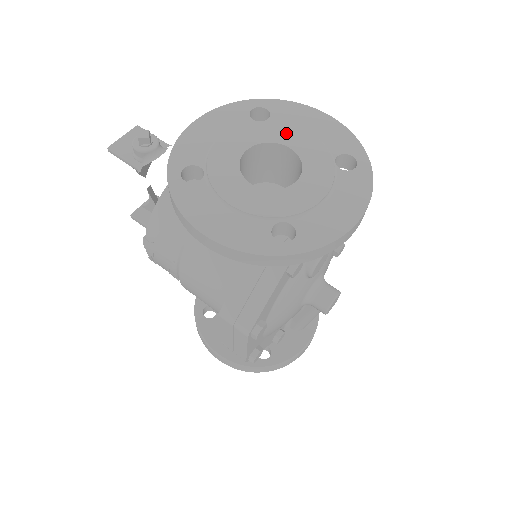
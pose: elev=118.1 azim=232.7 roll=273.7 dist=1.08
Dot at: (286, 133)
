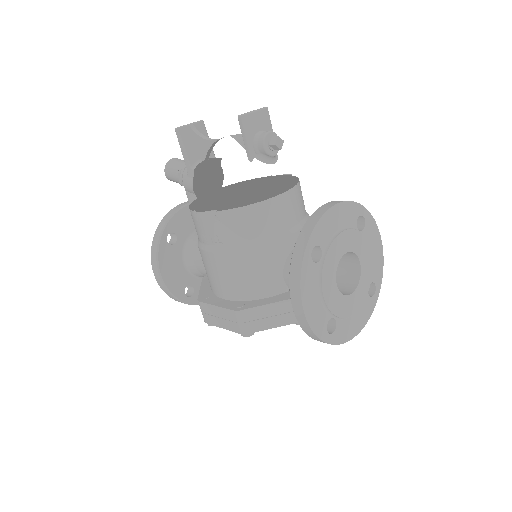
Dot at: (364, 251)
